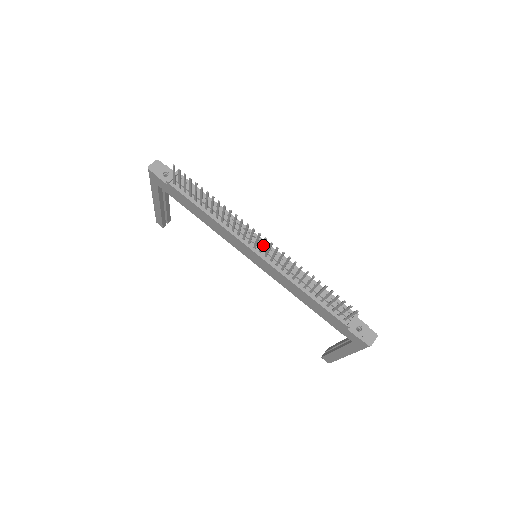
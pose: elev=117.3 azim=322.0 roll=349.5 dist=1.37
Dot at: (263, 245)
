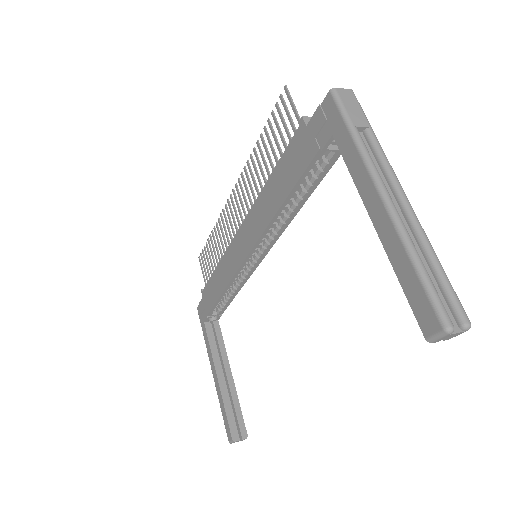
Dot at: (237, 205)
